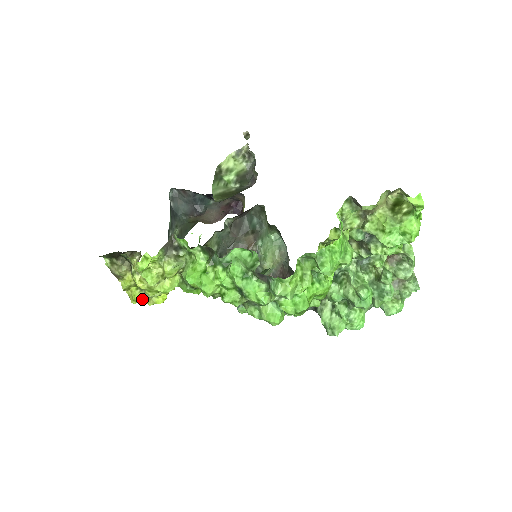
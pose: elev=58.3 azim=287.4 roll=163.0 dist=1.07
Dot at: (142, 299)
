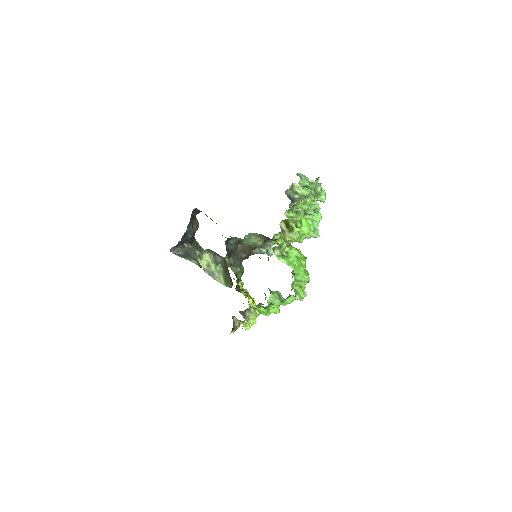
Dot at: occluded
